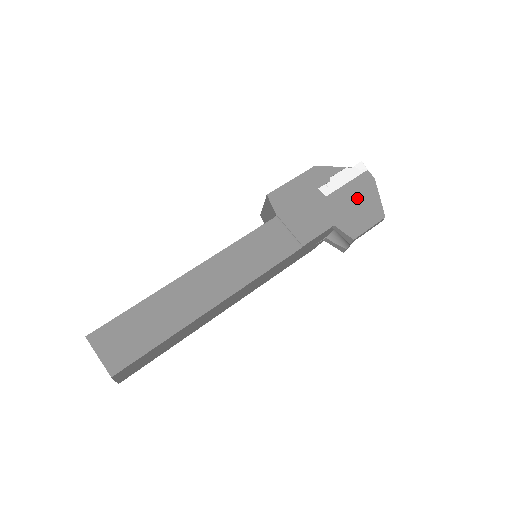
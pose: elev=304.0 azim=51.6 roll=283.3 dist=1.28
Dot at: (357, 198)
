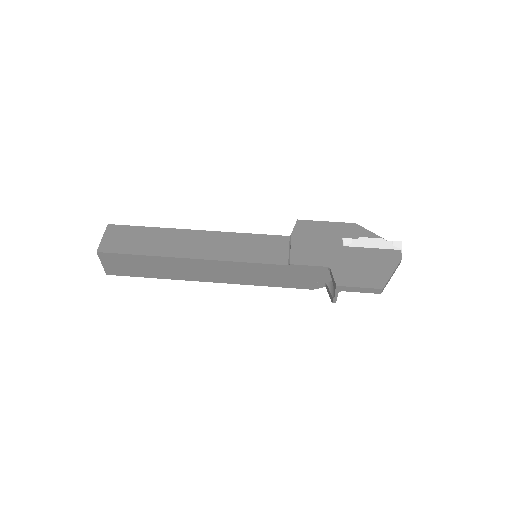
Dot at: (370, 262)
